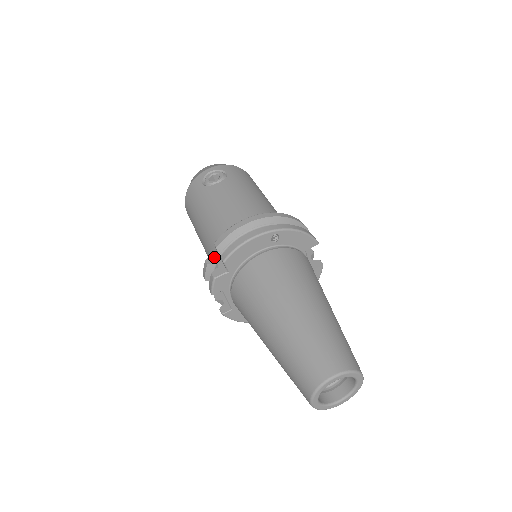
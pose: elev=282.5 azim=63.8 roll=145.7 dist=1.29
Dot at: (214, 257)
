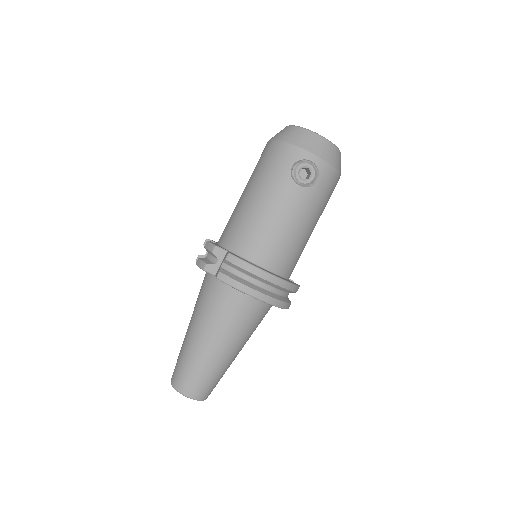
Dot at: (222, 252)
